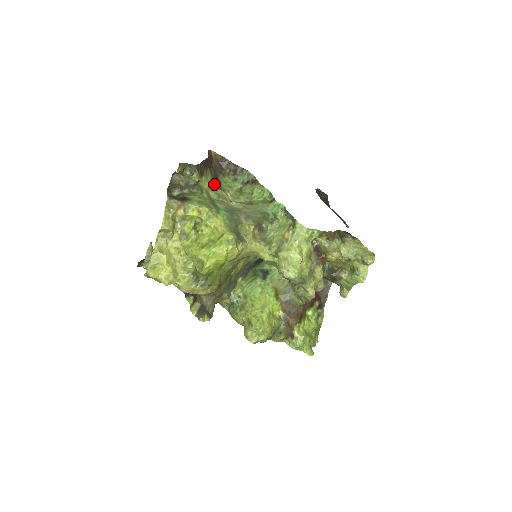
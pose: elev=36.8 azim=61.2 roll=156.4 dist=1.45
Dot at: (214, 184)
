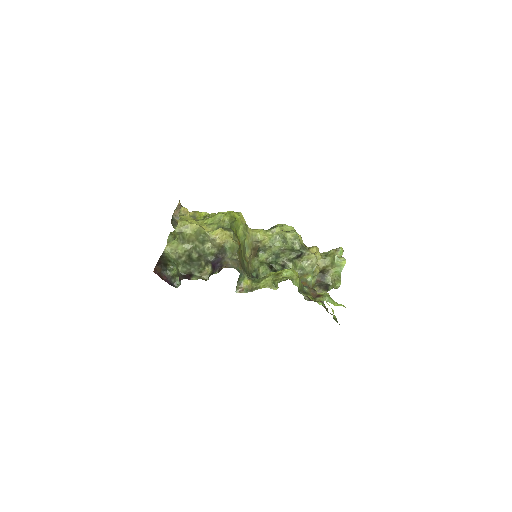
Dot at: occluded
